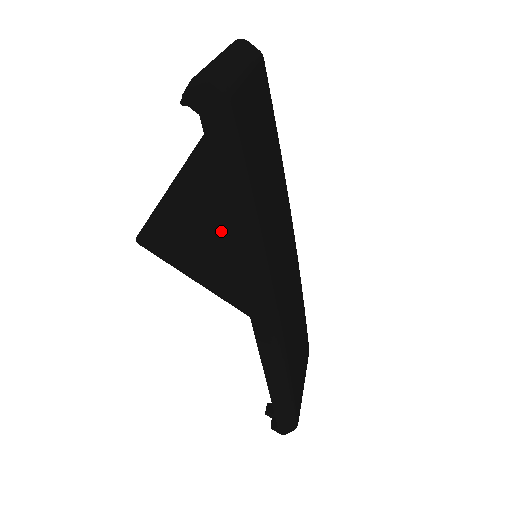
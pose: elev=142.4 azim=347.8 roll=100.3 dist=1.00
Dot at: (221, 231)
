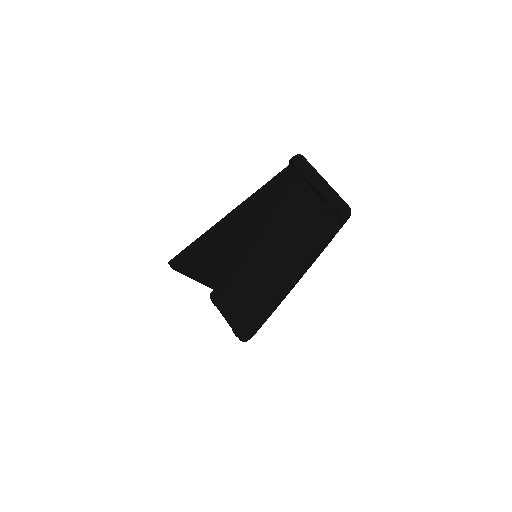
Dot at: (227, 245)
